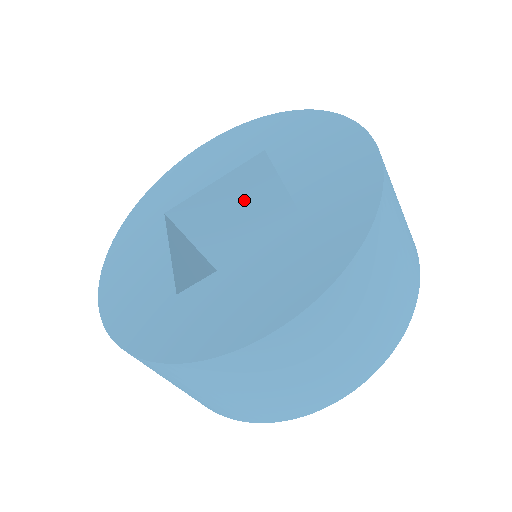
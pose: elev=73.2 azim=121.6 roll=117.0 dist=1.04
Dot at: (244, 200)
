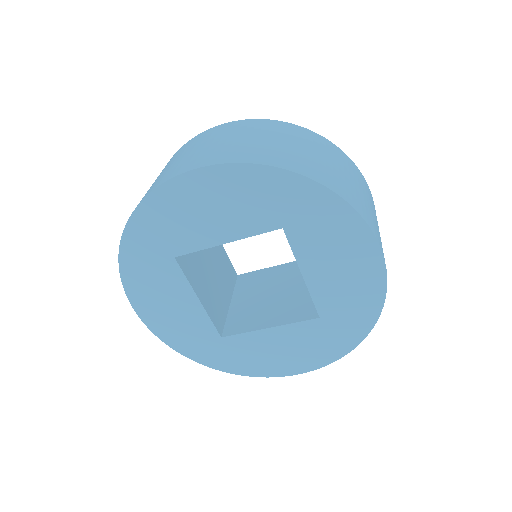
Dot at: occluded
